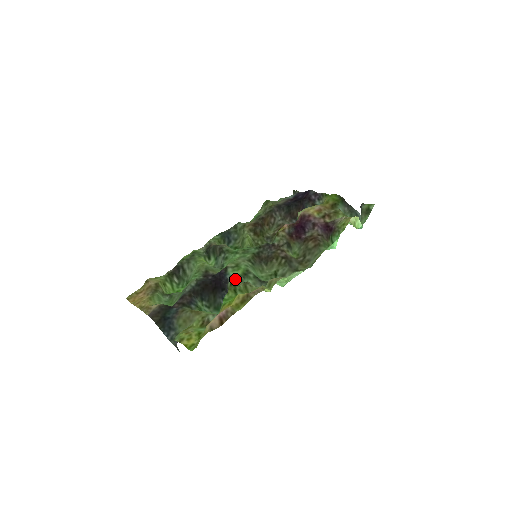
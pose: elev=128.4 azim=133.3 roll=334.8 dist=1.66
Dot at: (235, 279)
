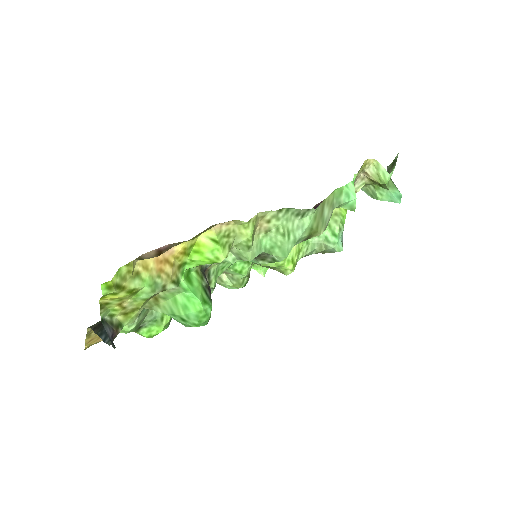
Dot at: occluded
